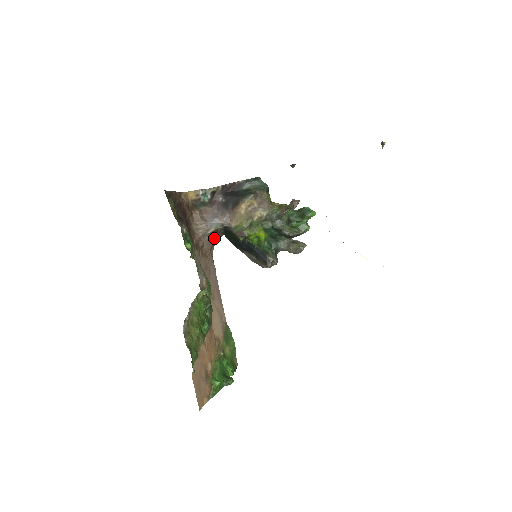
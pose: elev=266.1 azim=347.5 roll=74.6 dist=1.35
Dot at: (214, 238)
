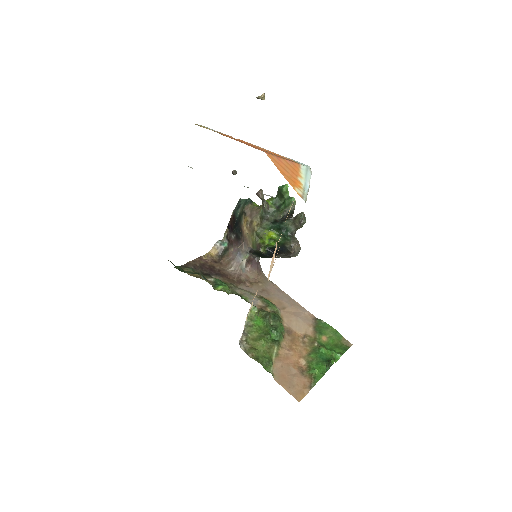
Dot at: (254, 265)
